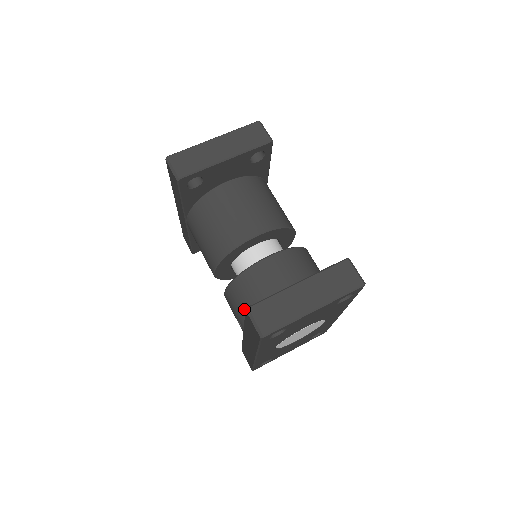
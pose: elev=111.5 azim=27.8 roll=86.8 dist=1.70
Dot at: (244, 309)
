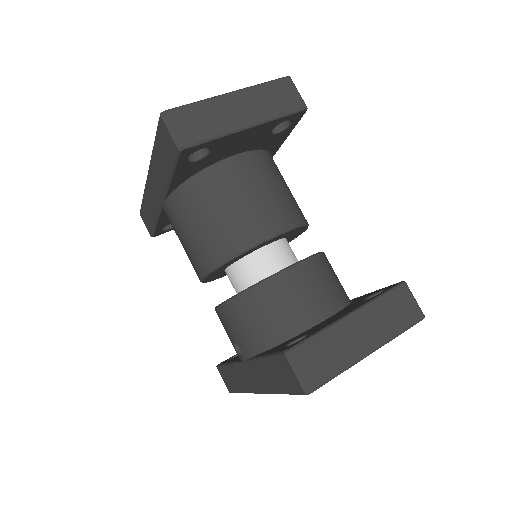
Dot at: (253, 334)
